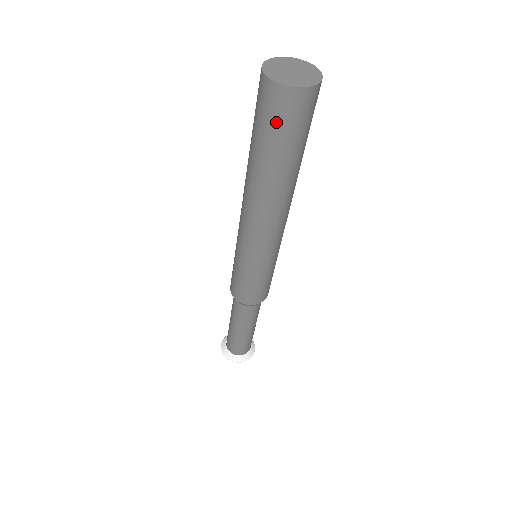
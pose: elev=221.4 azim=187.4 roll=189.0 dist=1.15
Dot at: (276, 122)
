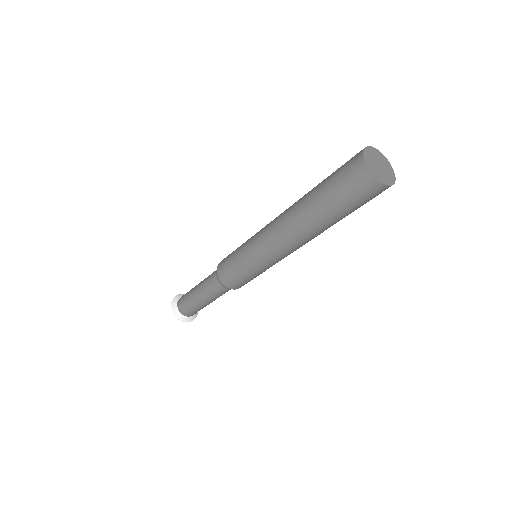
Dot at: (354, 196)
